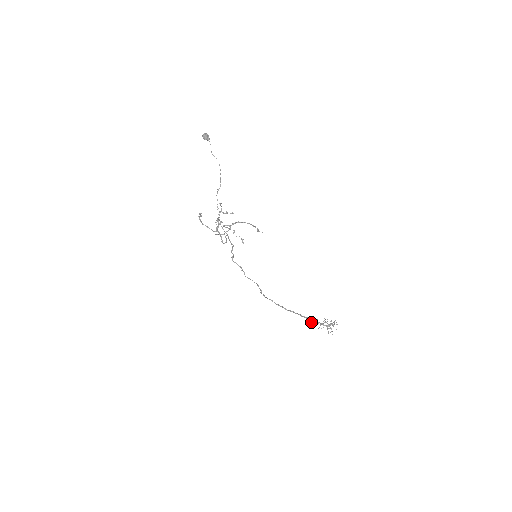
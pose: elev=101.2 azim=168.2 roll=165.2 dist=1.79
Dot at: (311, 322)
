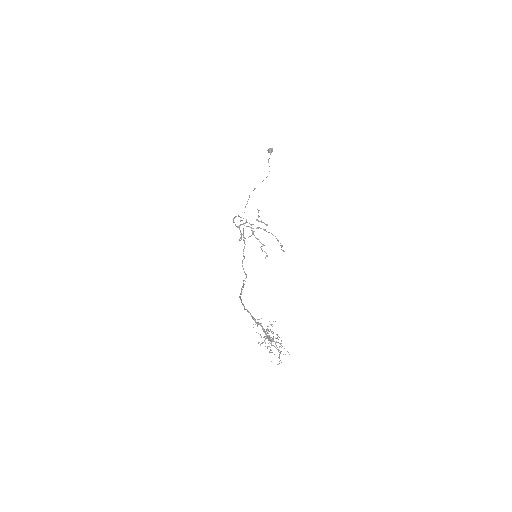
Dot at: (263, 337)
